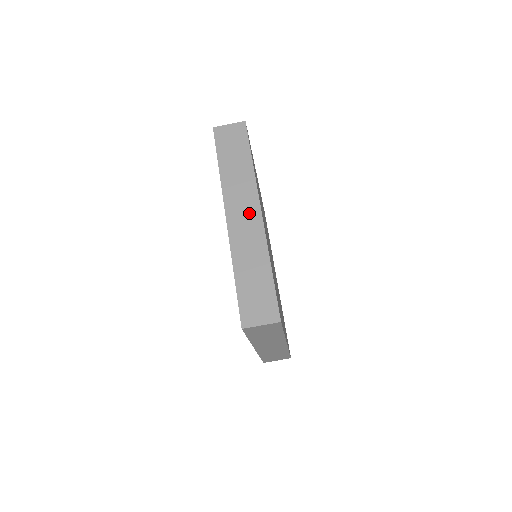
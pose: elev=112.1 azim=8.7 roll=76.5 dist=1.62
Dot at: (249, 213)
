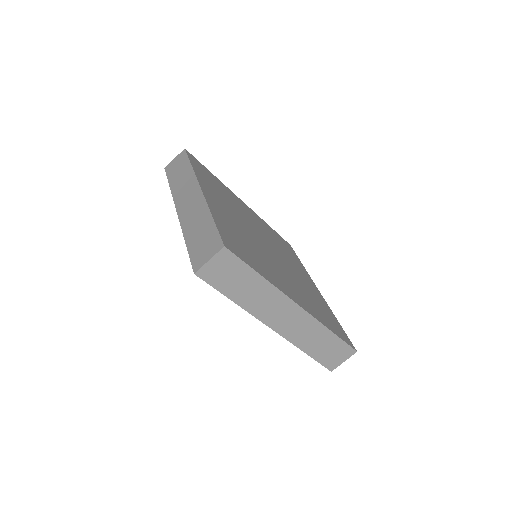
Dot at: (192, 195)
